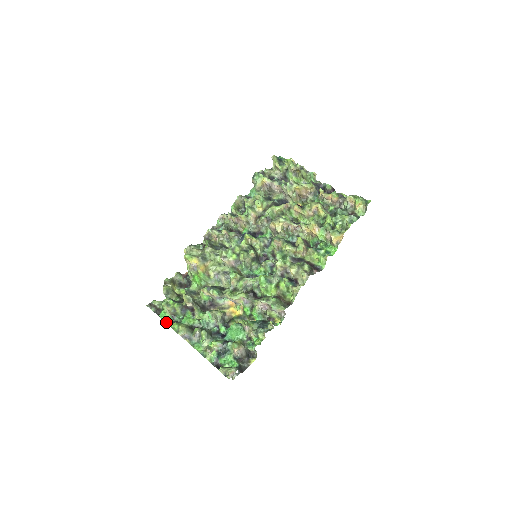
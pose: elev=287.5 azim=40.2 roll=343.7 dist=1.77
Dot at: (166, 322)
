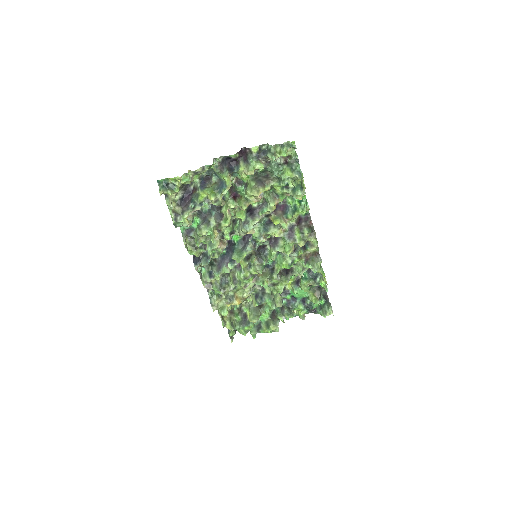
Dot at: (256, 333)
